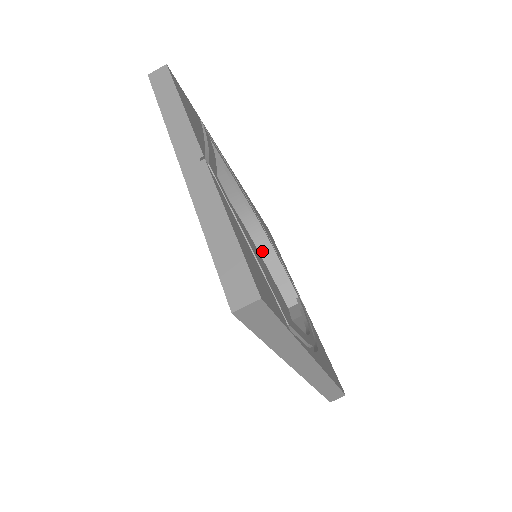
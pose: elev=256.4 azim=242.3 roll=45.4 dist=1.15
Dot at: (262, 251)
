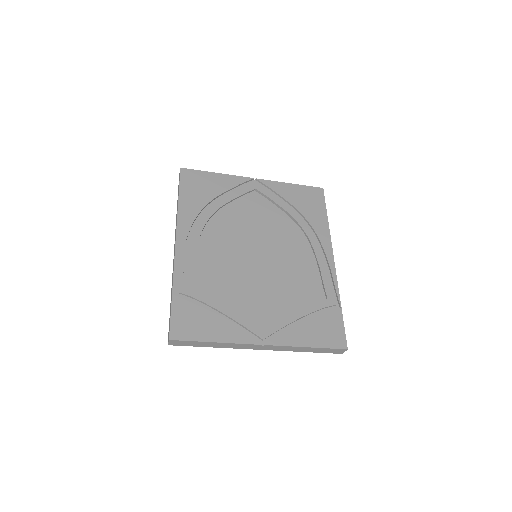
Dot at: occluded
